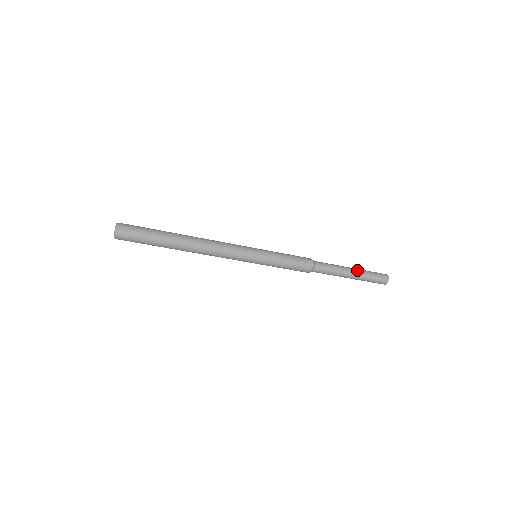
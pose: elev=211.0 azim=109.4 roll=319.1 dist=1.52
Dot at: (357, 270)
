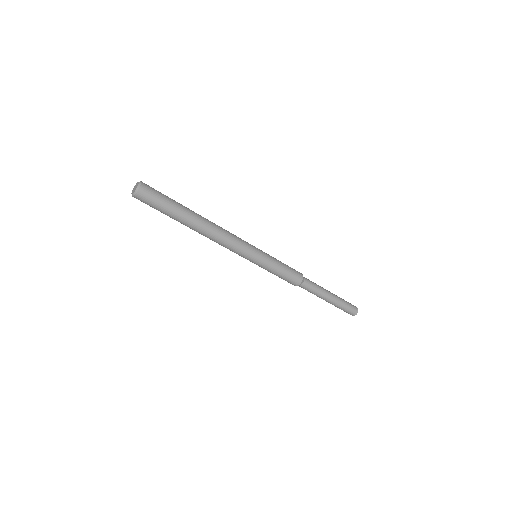
Dot at: (333, 294)
